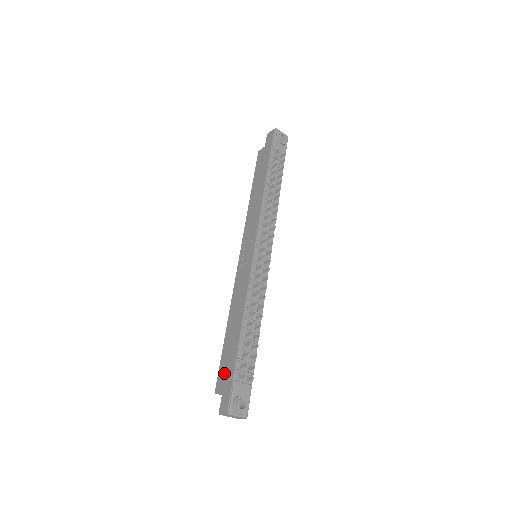
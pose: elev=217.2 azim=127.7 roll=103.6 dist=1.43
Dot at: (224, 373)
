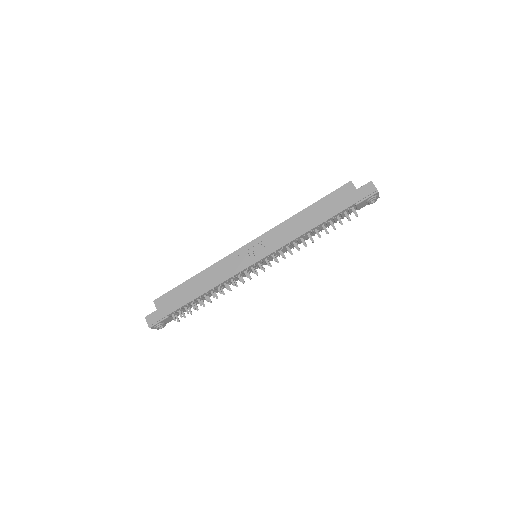
Dot at: (167, 302)
